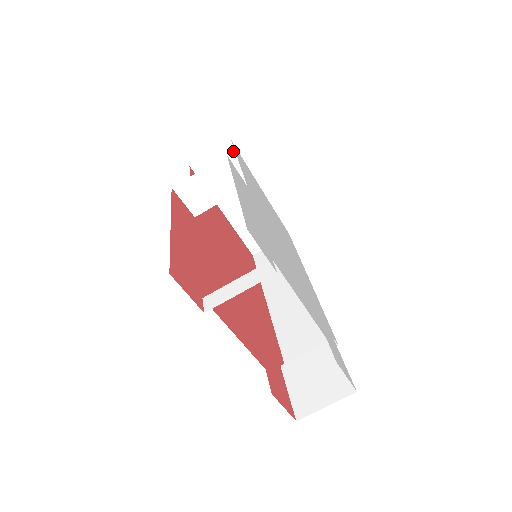
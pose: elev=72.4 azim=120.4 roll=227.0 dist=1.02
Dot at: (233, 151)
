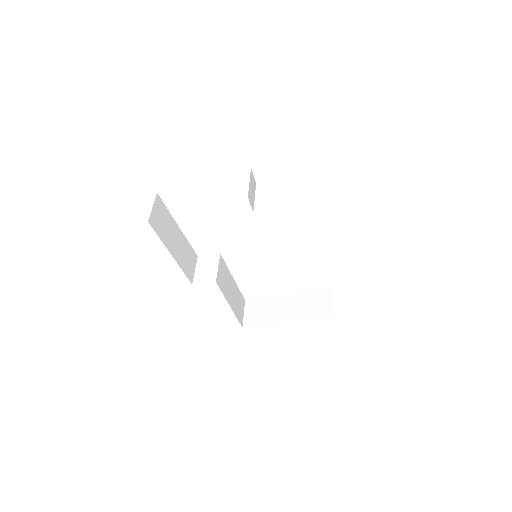
Dot at: (252, 302)
